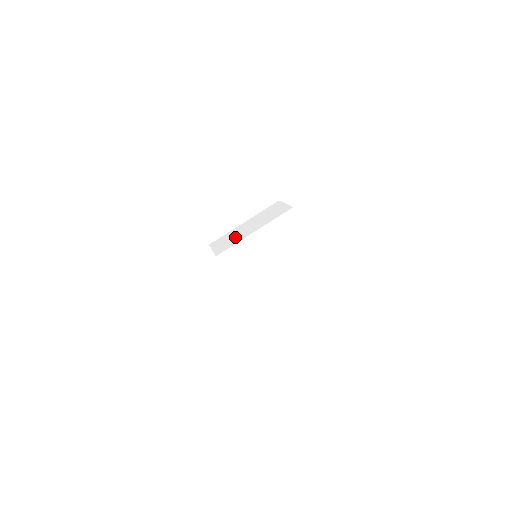
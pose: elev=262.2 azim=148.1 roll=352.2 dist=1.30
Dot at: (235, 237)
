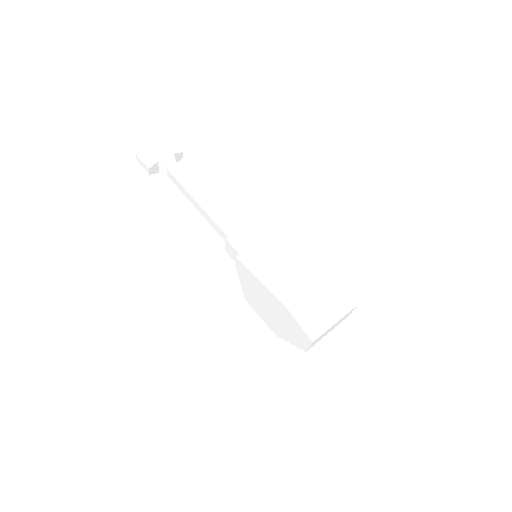
Dot at: (318, 319)
